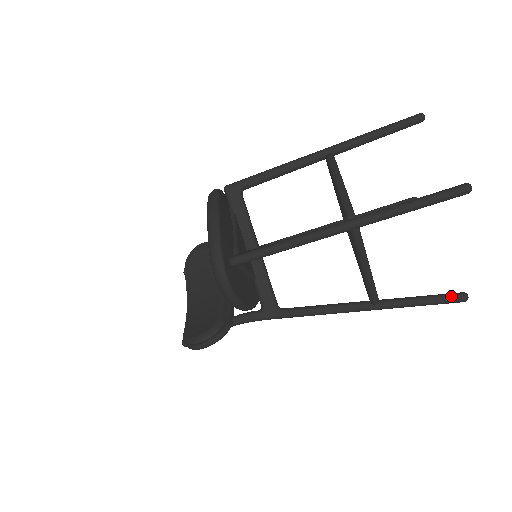
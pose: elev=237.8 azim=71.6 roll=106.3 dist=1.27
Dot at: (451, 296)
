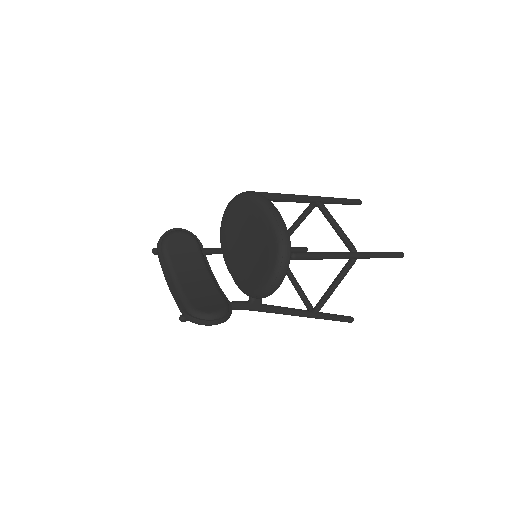
Dot at: (348, 317)
